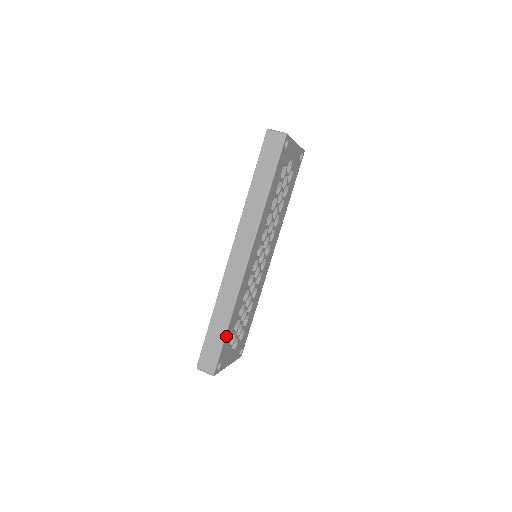
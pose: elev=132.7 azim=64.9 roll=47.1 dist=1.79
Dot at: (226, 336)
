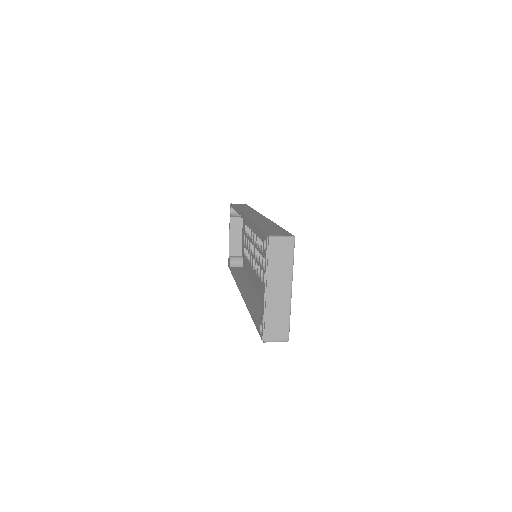
Dot at: occluded
